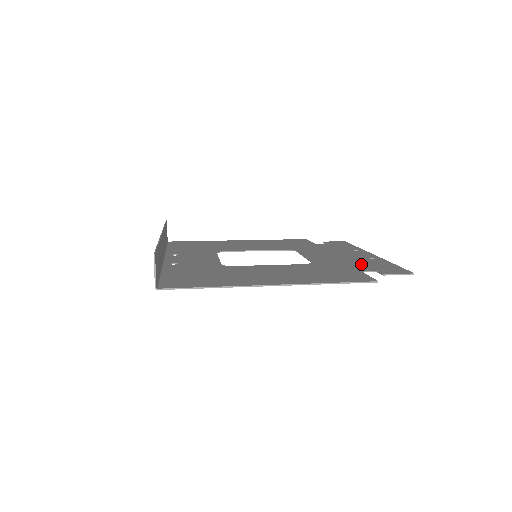
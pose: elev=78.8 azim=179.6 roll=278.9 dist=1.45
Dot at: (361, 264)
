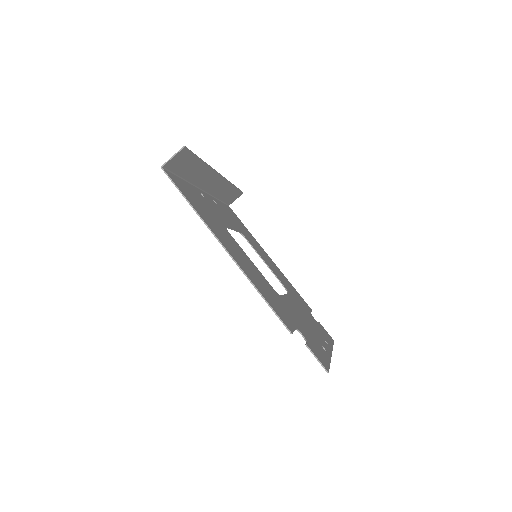
Dot at: (308, 333)
